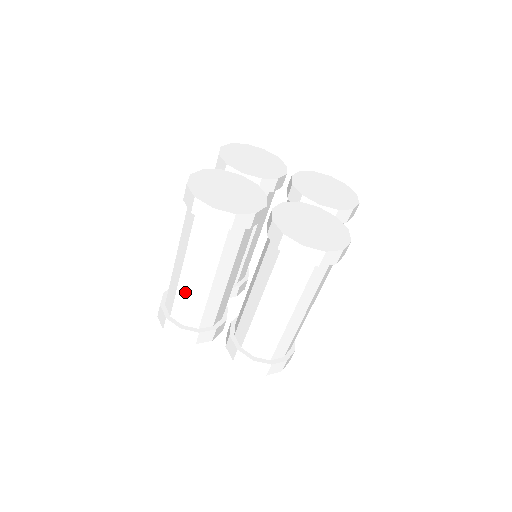
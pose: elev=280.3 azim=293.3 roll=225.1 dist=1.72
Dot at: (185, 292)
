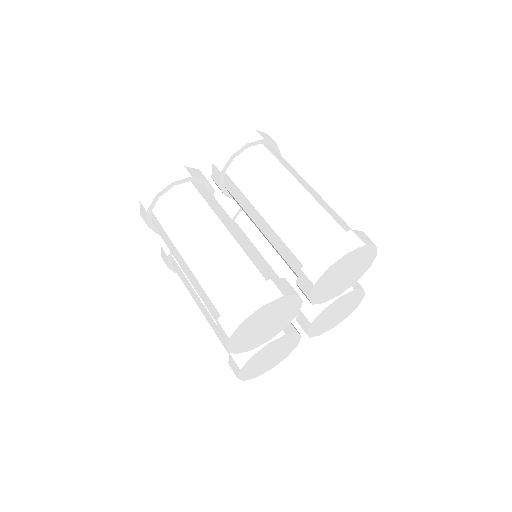
Dot at: (216, 259)
